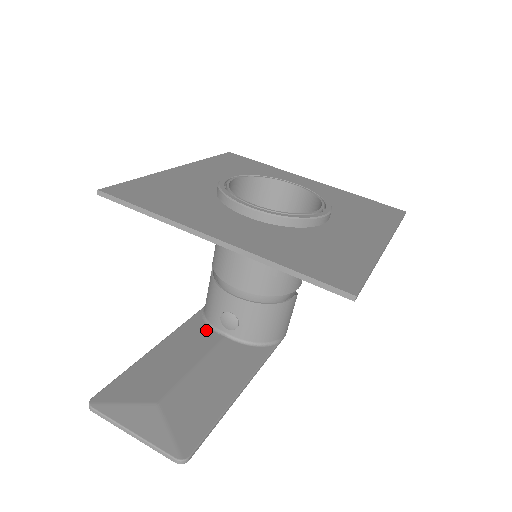
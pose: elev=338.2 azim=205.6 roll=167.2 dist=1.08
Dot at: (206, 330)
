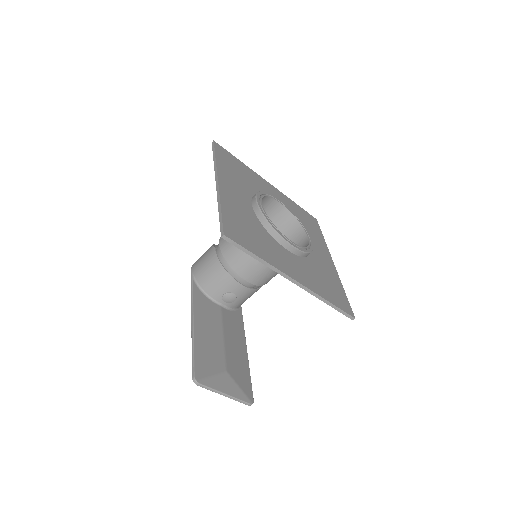
Dot at: (209, 302)
